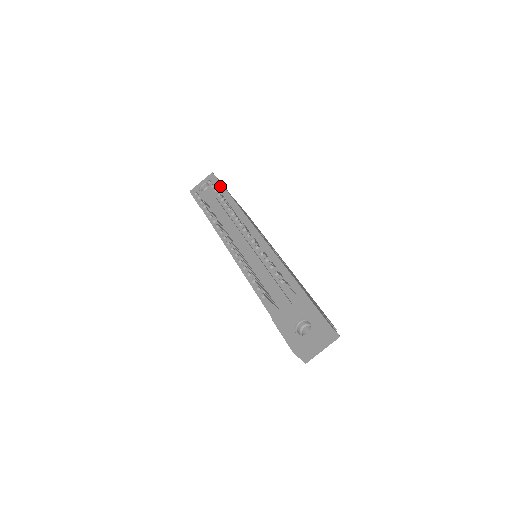
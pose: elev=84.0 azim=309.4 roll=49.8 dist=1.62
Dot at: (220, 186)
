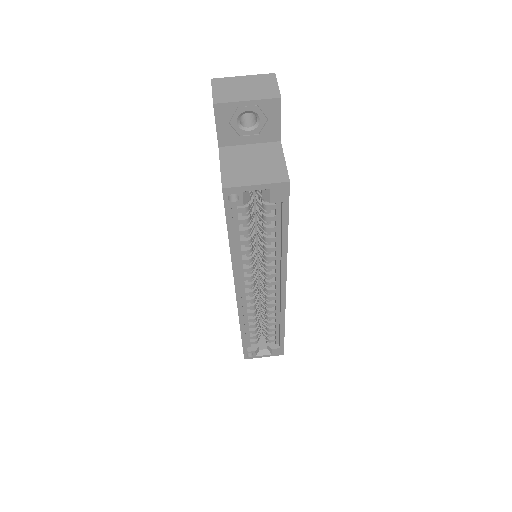
Dot at: occluded
